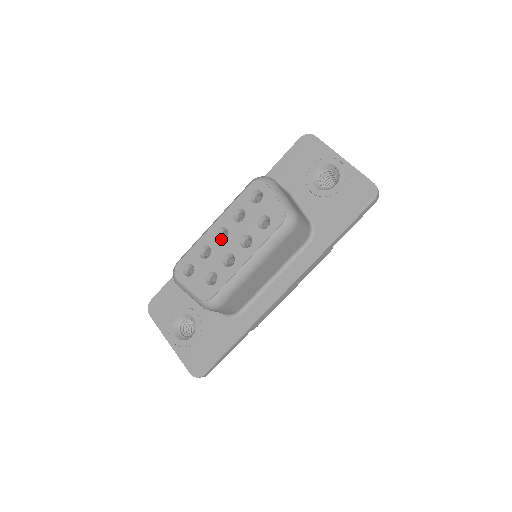
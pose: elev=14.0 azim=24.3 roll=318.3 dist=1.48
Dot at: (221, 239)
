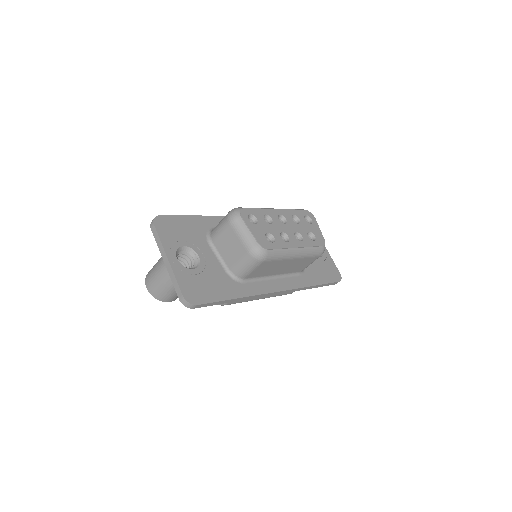
Dot at: (280, 222)
